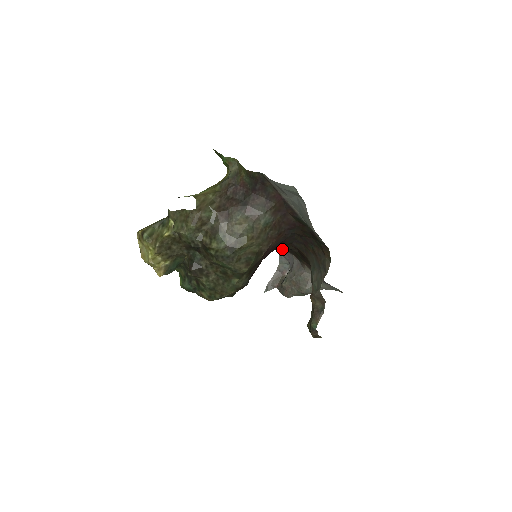
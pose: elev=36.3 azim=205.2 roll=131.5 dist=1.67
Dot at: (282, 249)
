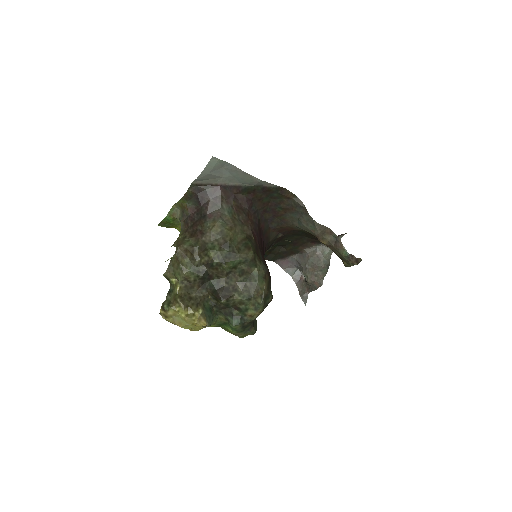
Dot at: (280, 263)
